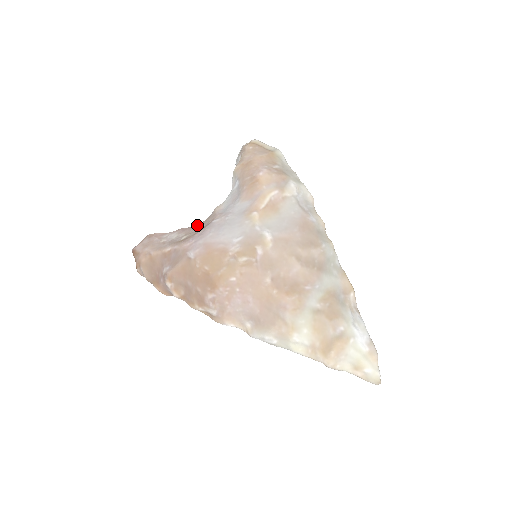
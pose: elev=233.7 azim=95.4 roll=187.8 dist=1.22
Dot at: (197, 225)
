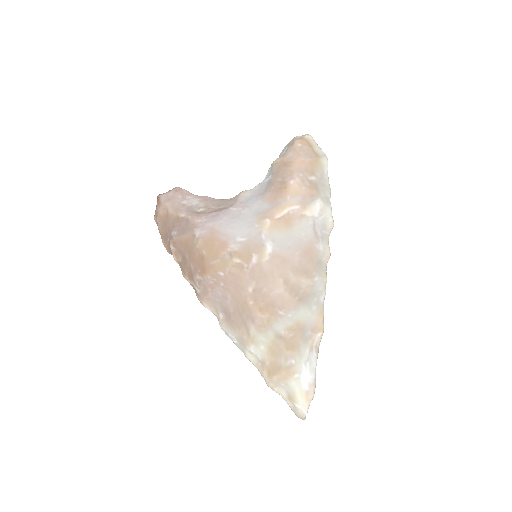
Dot at: (219, 201)
